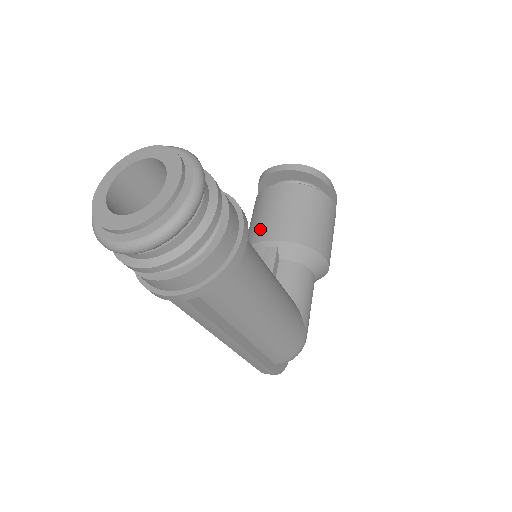
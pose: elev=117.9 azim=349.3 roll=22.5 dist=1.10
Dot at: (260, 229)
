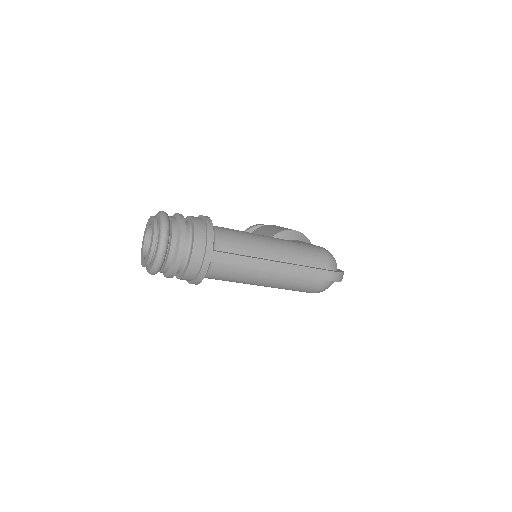
Dot at: occluded
